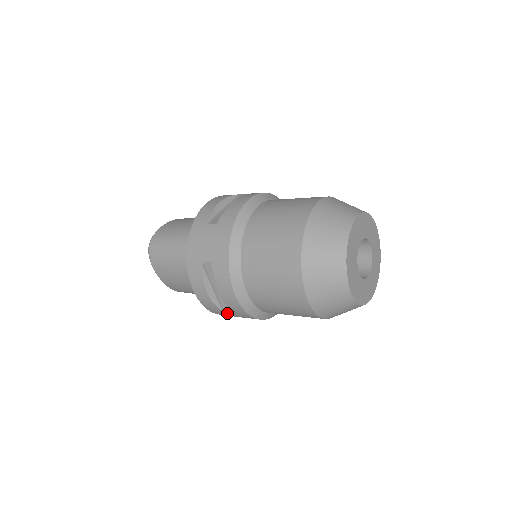
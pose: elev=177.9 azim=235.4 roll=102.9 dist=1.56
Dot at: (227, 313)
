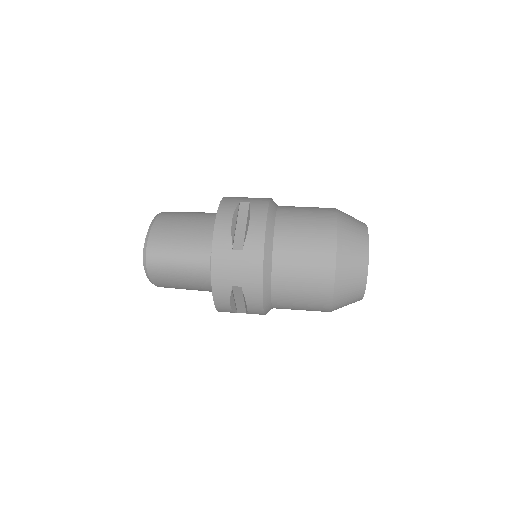
Dot at: occluded
